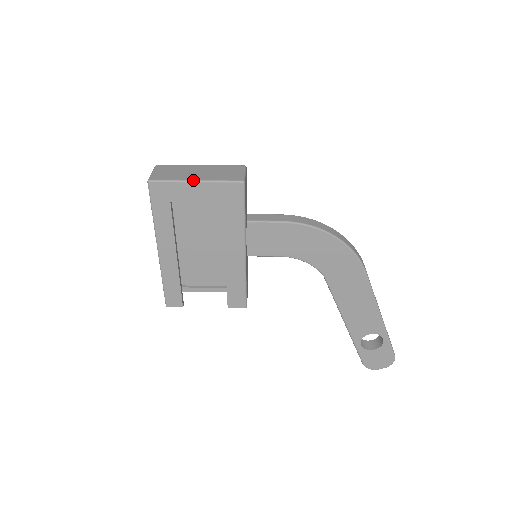
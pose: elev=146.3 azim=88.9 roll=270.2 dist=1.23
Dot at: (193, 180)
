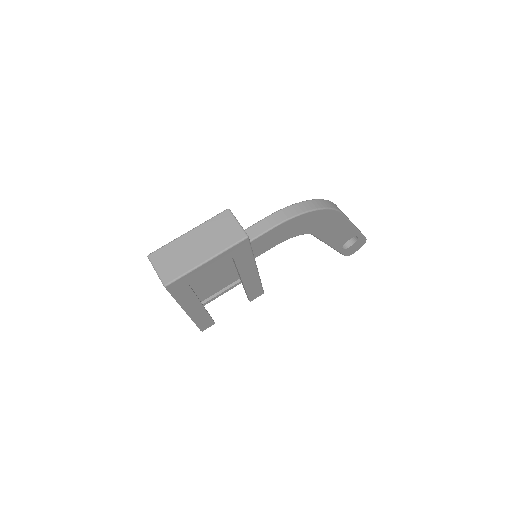
Dot at: (204, 262)
